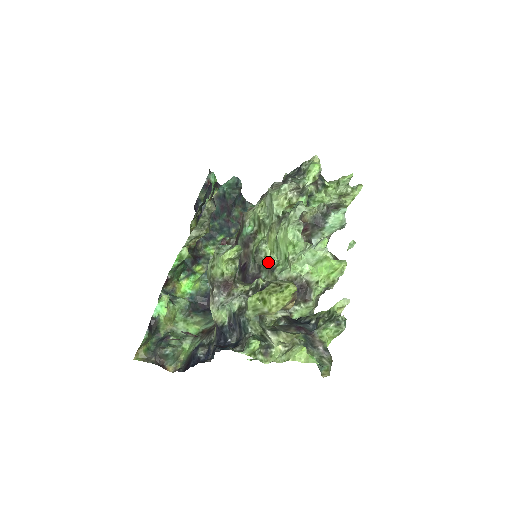
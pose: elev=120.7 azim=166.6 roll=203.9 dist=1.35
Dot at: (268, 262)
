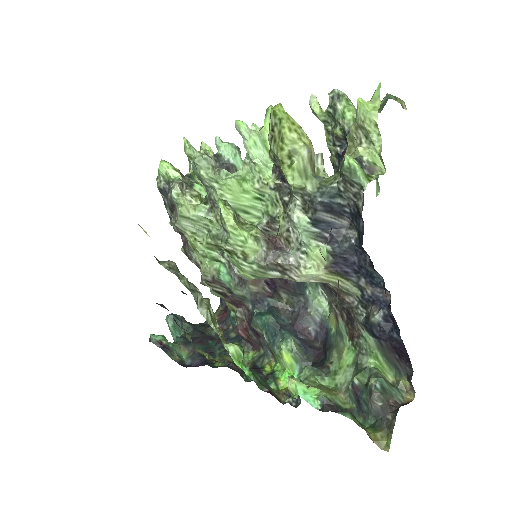
Dot at: (263, 231)
